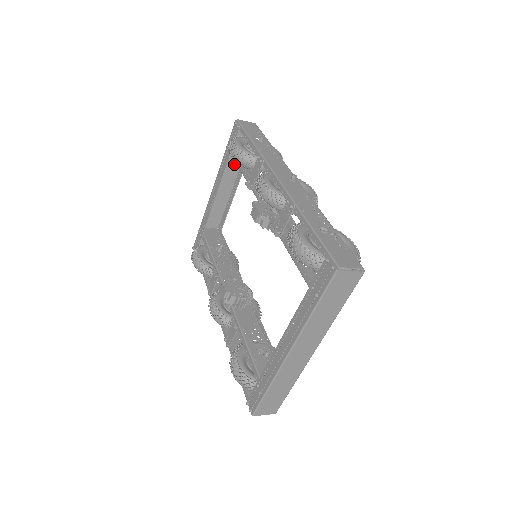
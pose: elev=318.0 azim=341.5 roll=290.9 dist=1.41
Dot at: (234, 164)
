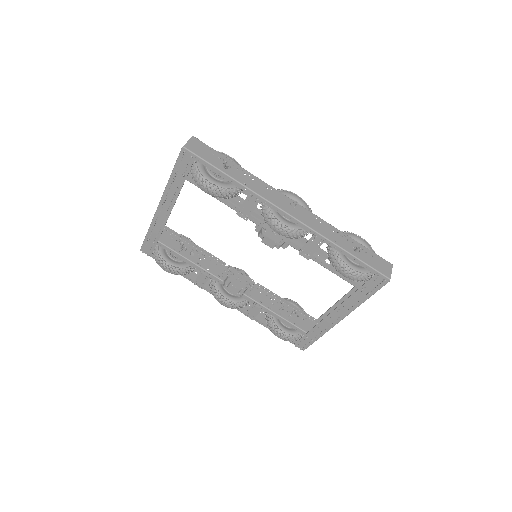
Dot at: occluded
